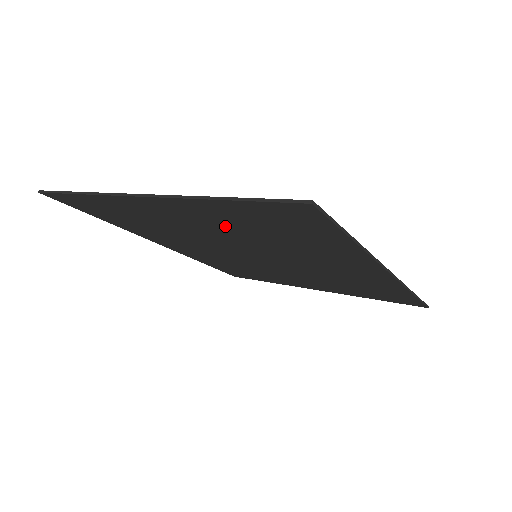
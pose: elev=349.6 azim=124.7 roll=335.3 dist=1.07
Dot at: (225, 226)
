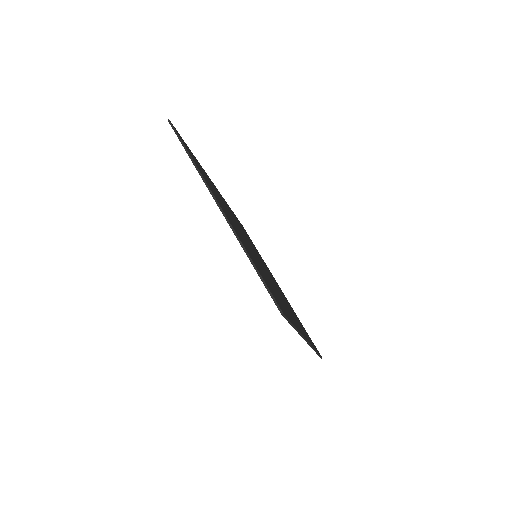
Dot at: occluded
